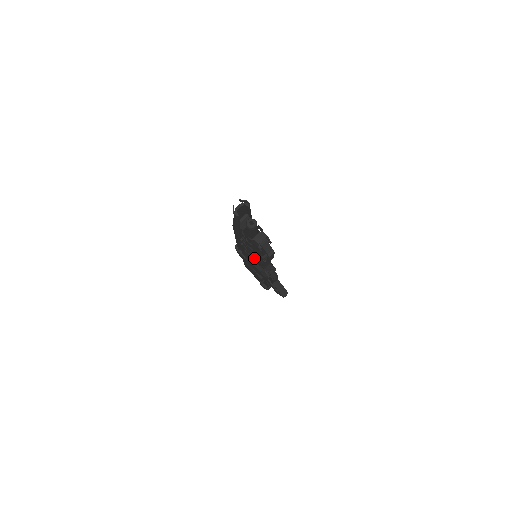
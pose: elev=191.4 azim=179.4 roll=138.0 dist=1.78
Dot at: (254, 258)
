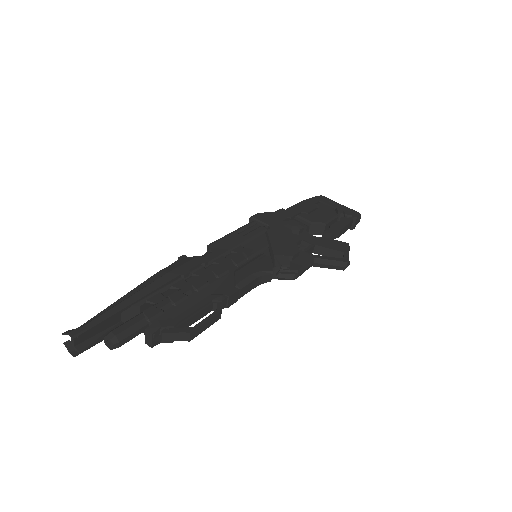
Dot at: occluded
